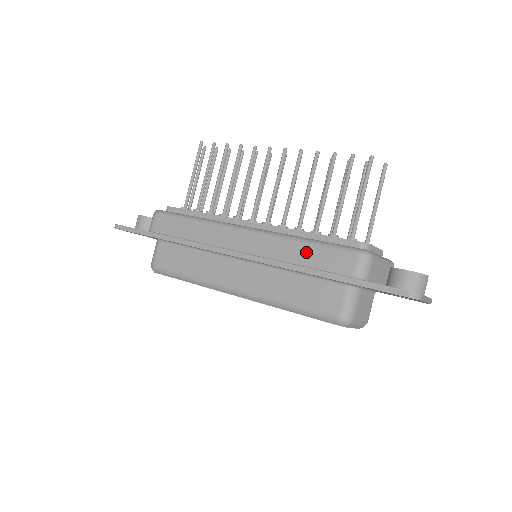
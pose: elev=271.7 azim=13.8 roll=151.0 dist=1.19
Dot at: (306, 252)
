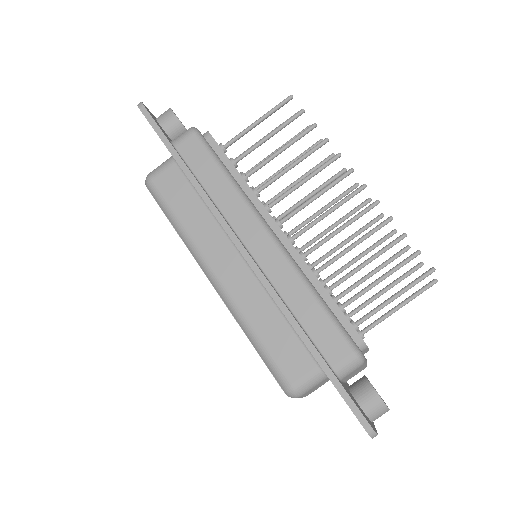
Dot at: (310, 309)
